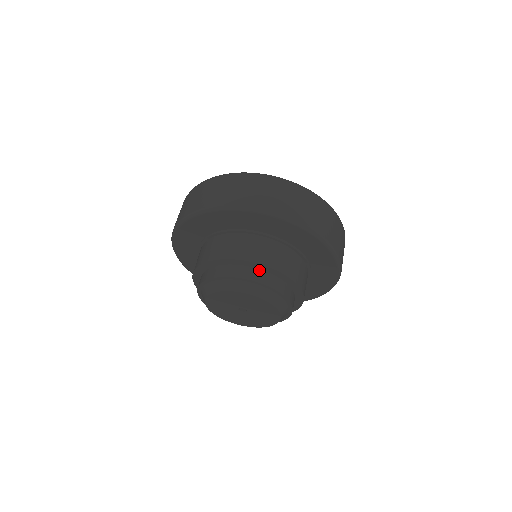
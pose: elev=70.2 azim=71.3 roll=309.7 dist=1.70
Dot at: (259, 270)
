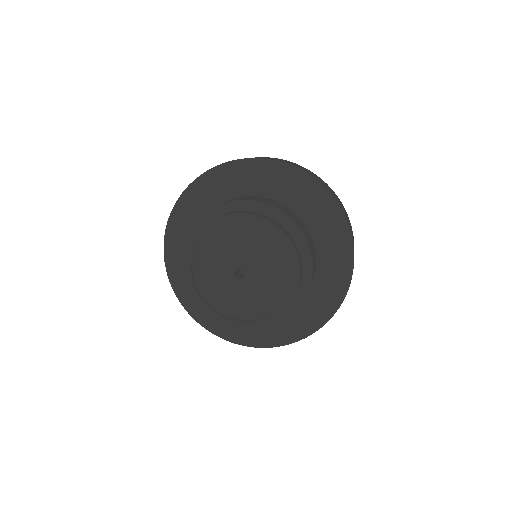
Dot at: (281, 225)
